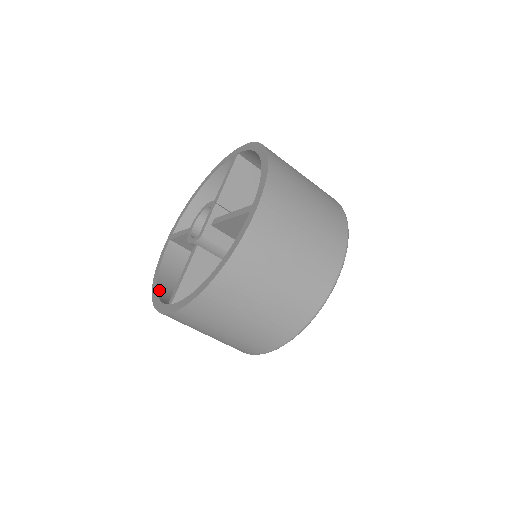
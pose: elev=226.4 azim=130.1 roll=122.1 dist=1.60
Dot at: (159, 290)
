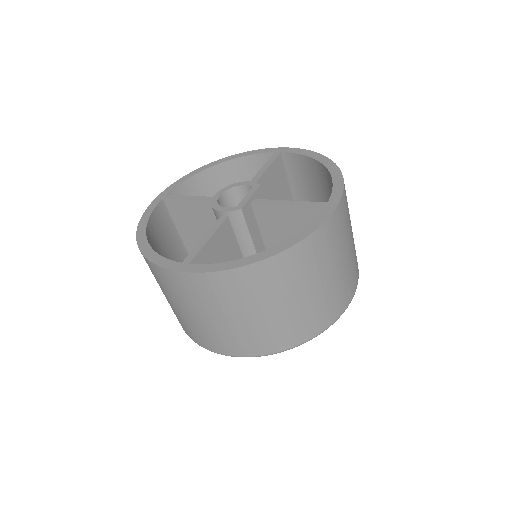
Dot at: occluded
